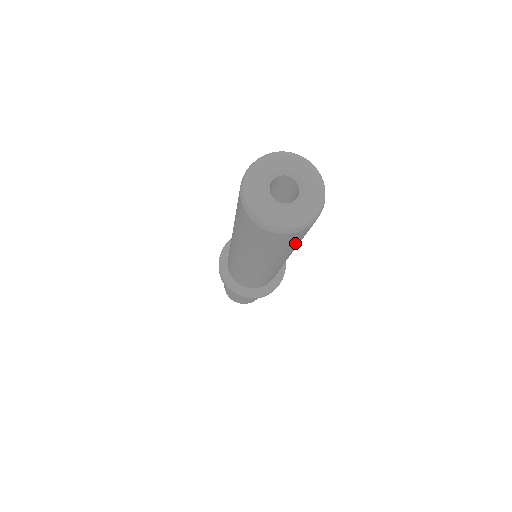
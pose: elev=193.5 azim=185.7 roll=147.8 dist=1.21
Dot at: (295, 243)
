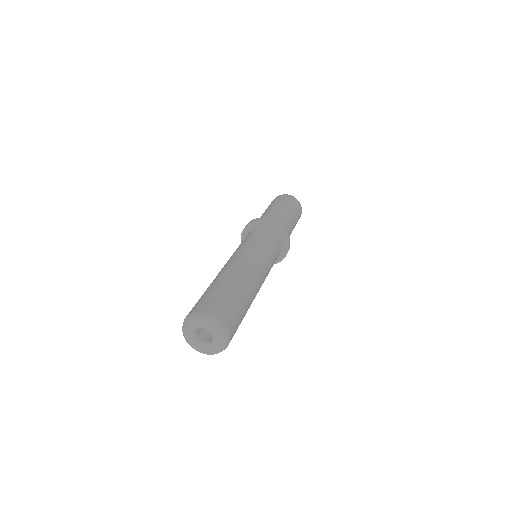
Dot at: occluded
